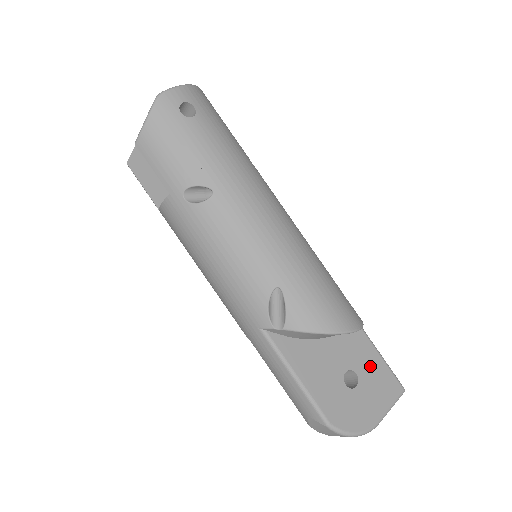
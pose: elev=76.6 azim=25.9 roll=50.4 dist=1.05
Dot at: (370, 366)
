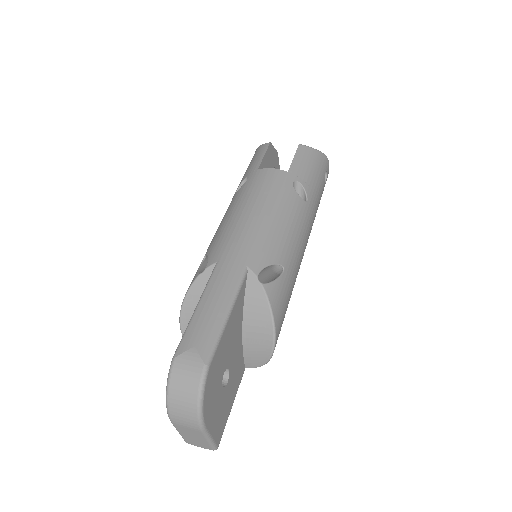
Dot at: (230, 396)
